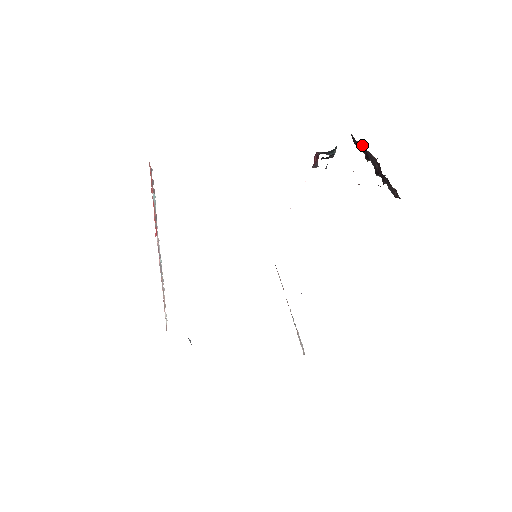
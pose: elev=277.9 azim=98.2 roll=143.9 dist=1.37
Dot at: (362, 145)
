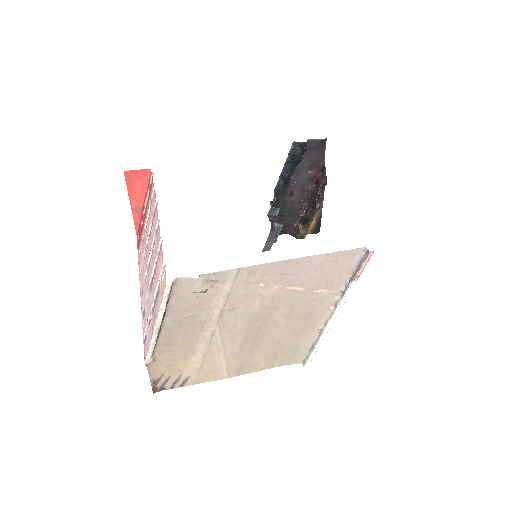
Dot at: (299, 224)
